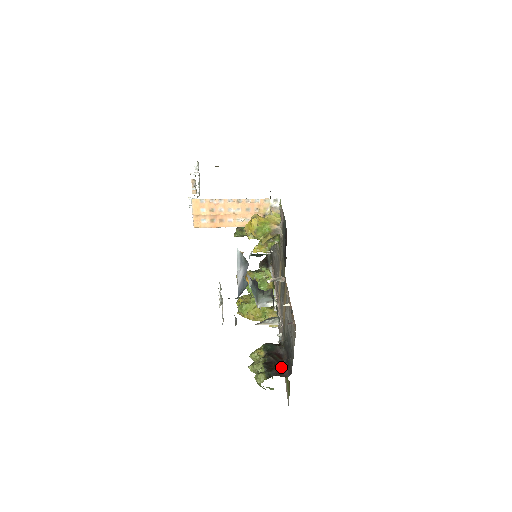
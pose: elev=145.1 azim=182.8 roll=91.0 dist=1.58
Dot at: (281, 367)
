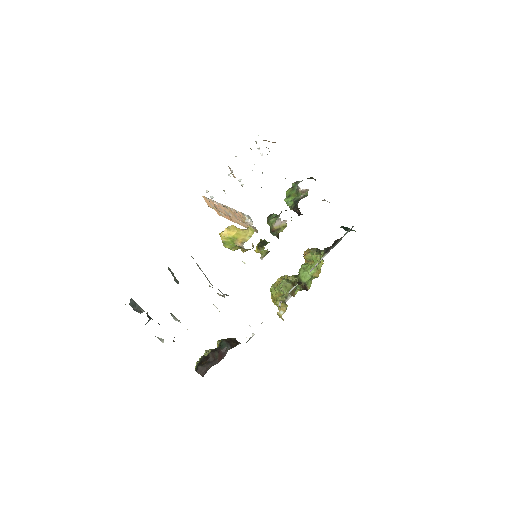
Dot at: (208, 366)
